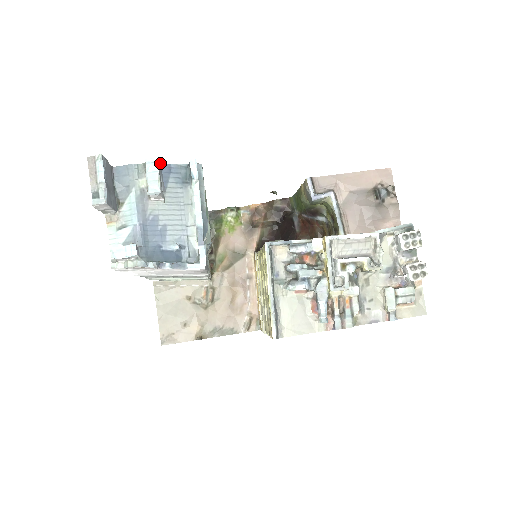
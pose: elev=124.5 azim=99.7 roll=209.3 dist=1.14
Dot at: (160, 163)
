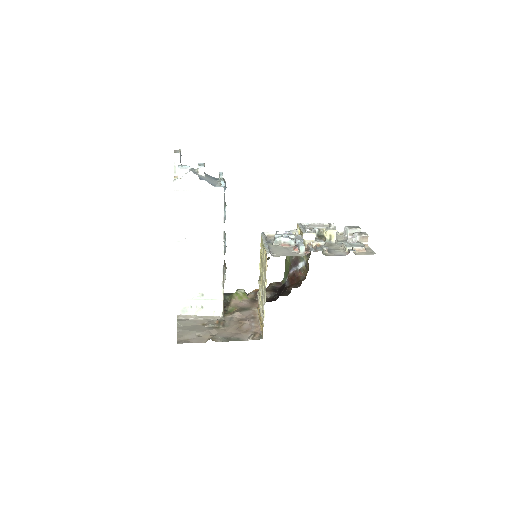
Dot at: occluded
